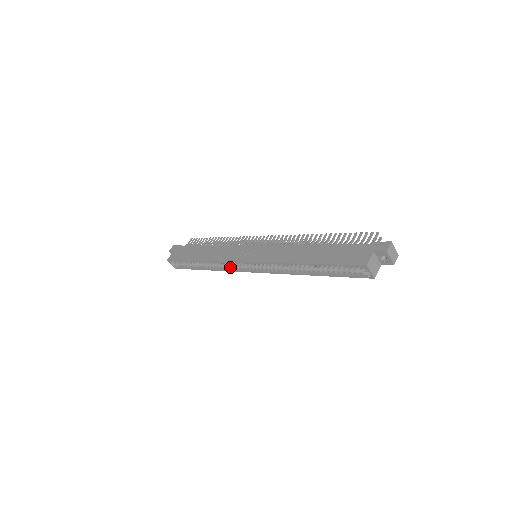
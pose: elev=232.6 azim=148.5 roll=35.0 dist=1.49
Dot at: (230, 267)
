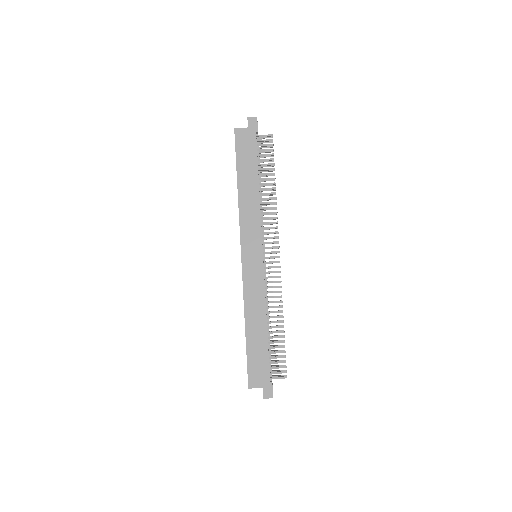
Dot at: occluded
